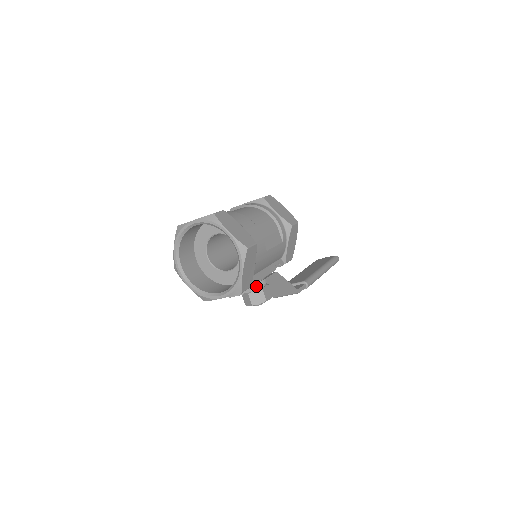
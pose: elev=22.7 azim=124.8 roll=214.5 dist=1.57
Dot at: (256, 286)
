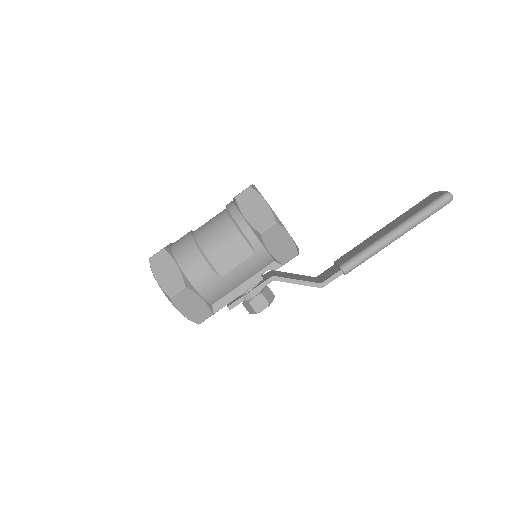
Dot at: (237, 302)
